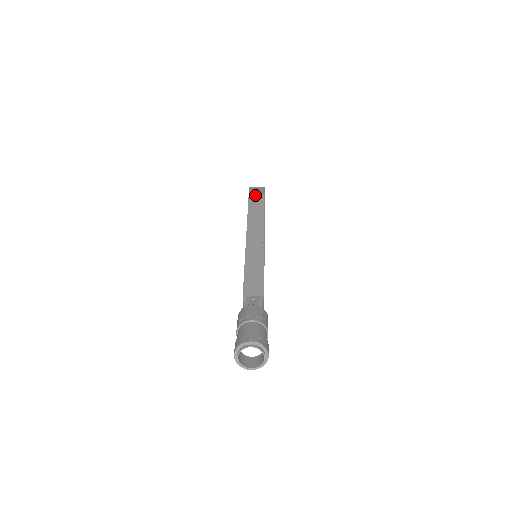
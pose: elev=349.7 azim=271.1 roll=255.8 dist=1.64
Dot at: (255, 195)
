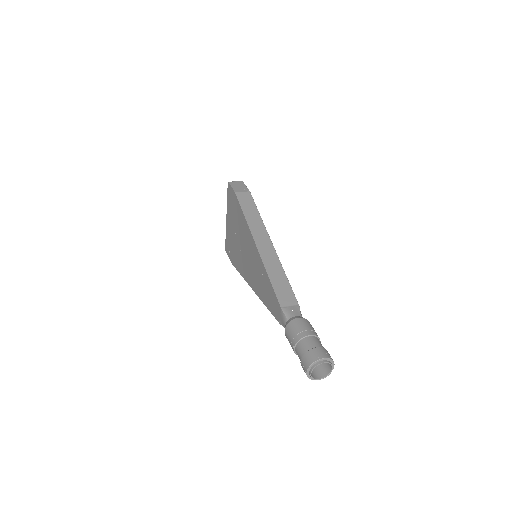
Dot at: (242, 193)
